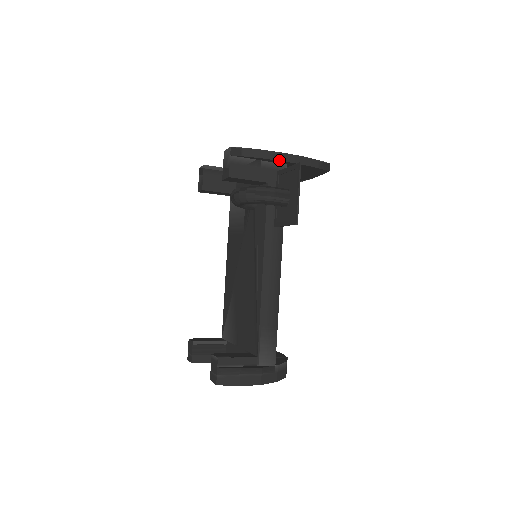
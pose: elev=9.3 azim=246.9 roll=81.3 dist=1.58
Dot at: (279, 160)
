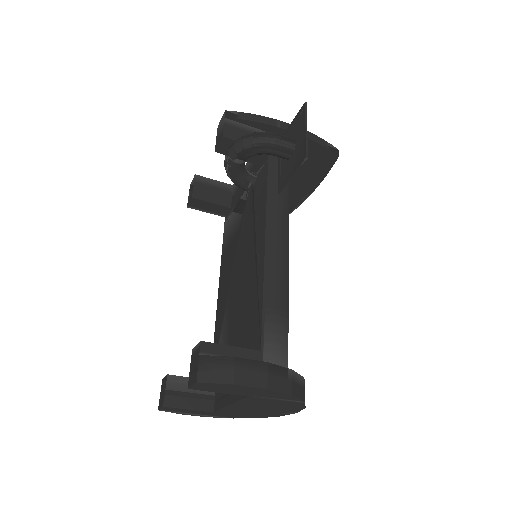
Dot at: (280, 127)
